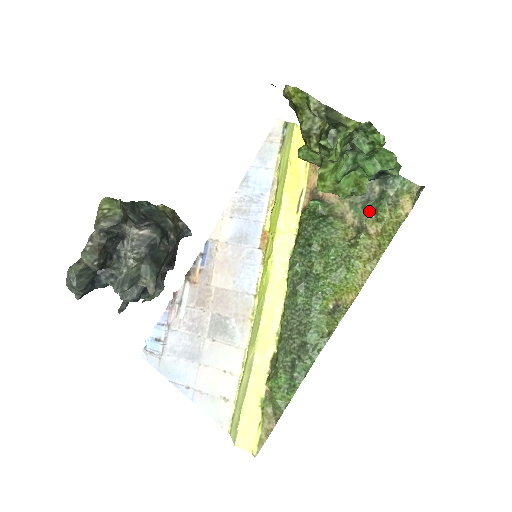
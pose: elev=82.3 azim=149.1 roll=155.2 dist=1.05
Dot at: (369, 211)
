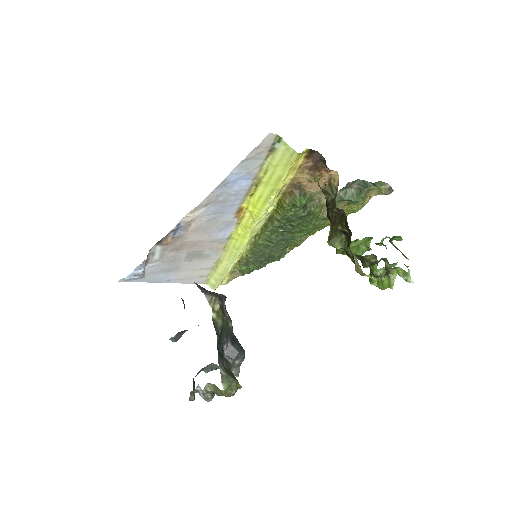
Dot at: (344, 200)
